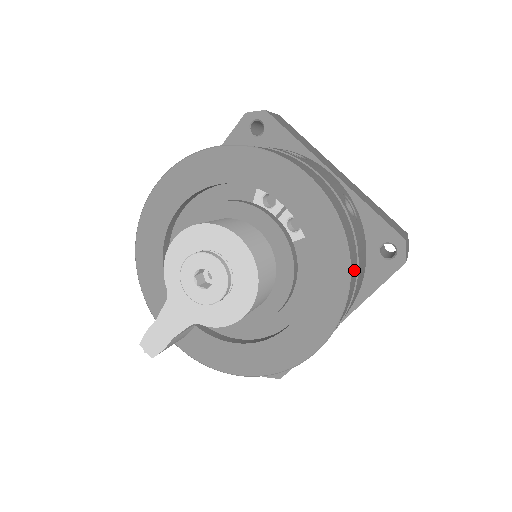
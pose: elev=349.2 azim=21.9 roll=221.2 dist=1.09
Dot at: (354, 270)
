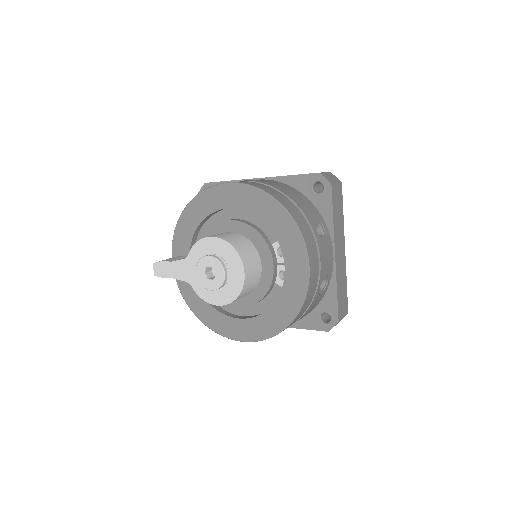
Dot at: occluded
